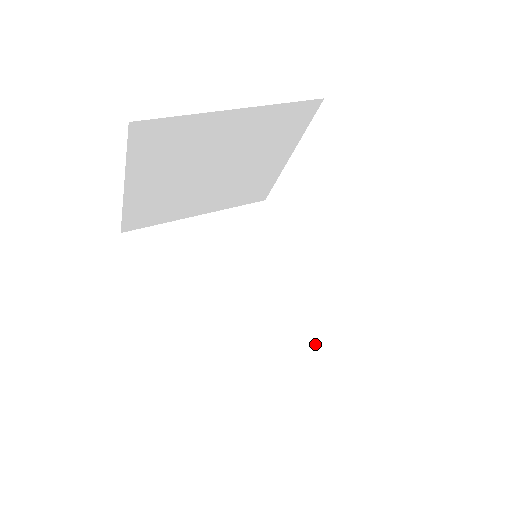
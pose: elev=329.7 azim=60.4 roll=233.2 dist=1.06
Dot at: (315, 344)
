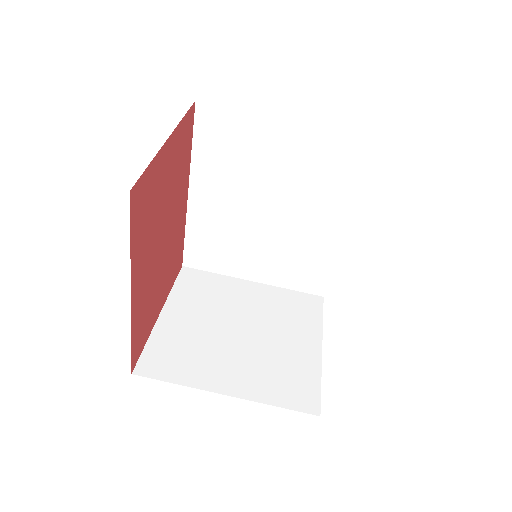
Dot at: (303, 279)
